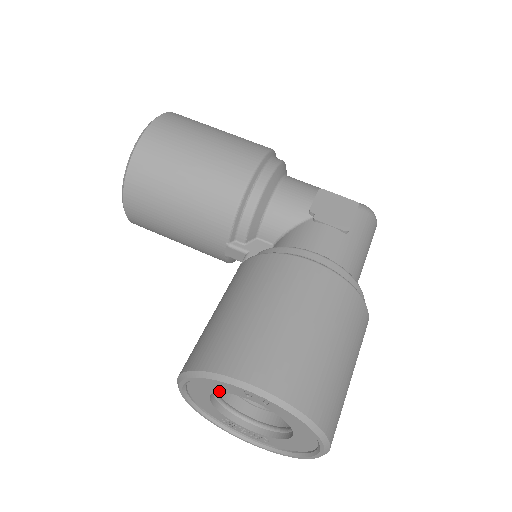
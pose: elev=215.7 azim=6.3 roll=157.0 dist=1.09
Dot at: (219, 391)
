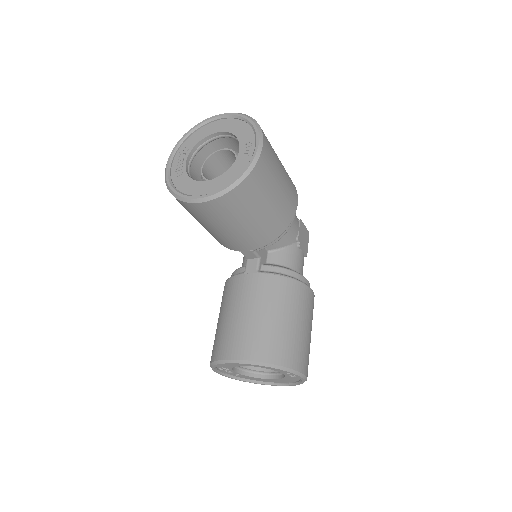
Dot at: (266, 368)
